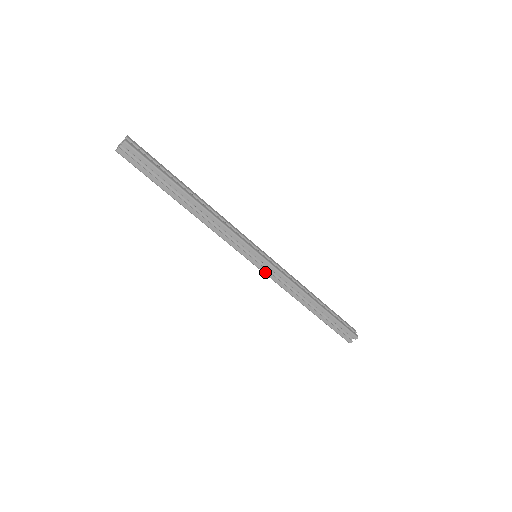
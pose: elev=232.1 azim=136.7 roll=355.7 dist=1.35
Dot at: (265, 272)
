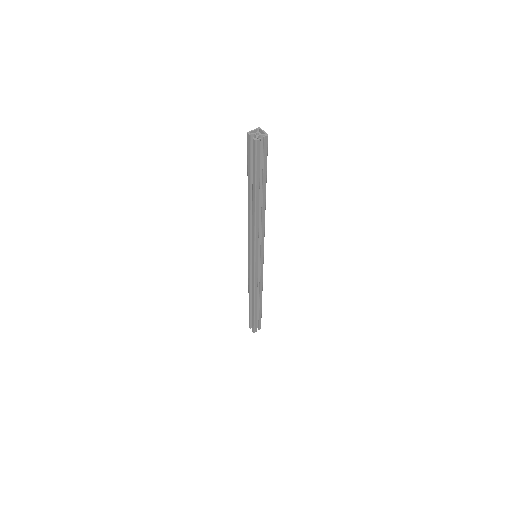
Dot at: (249, 265)
